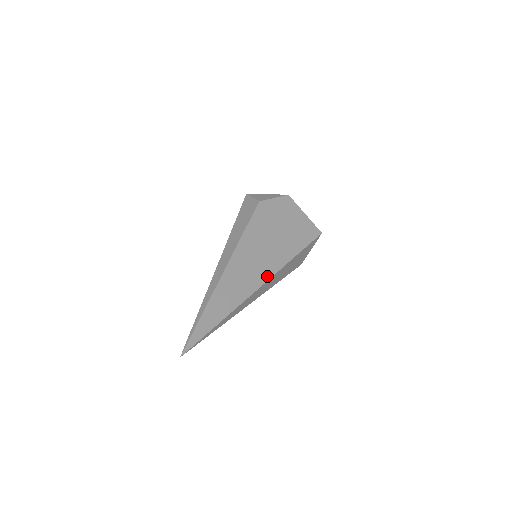
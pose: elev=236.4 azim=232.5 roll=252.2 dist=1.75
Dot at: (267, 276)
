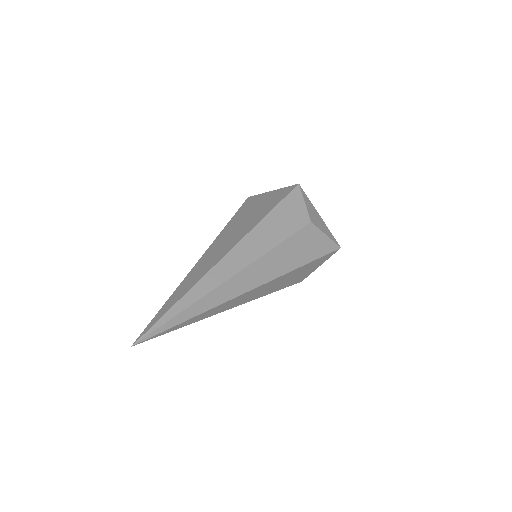
Dot at: (235, 243)
